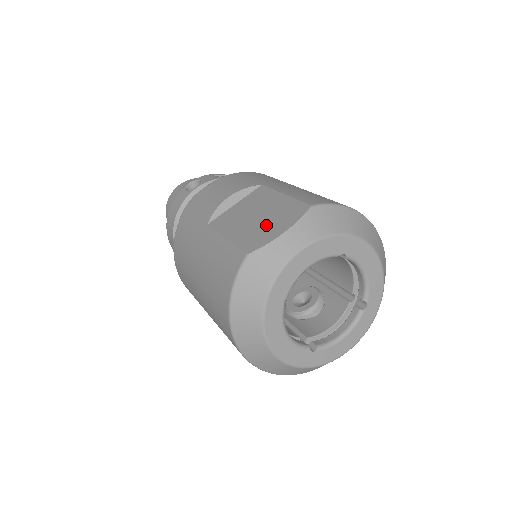
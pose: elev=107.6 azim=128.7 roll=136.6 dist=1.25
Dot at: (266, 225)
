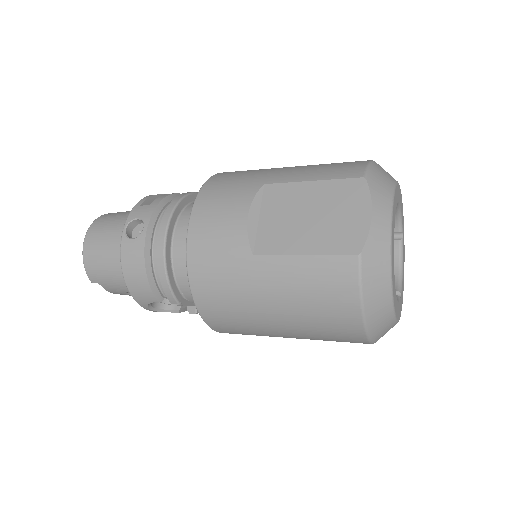
Dot at: (338, 219)
